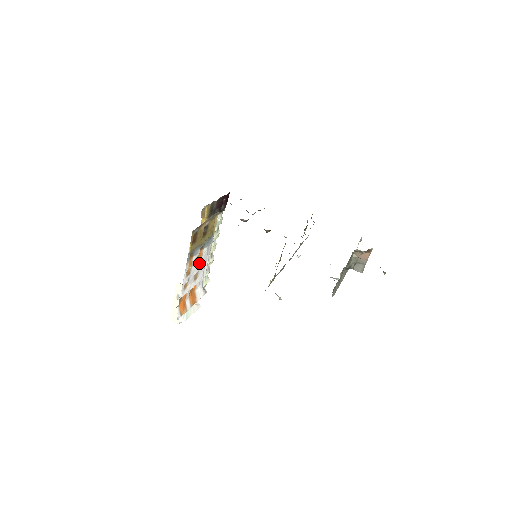
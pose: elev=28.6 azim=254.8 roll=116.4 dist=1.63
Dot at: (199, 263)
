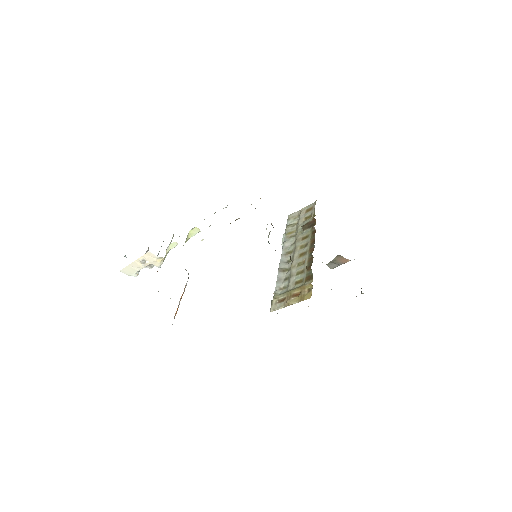
Dot at: occluded
